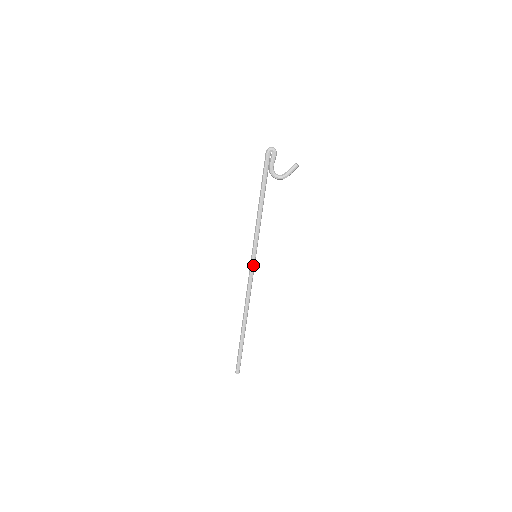
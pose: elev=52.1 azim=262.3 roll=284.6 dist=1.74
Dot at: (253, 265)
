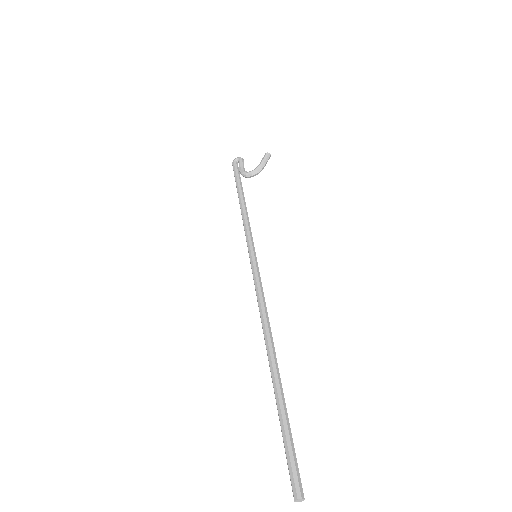
Dot at: (254, 266)
